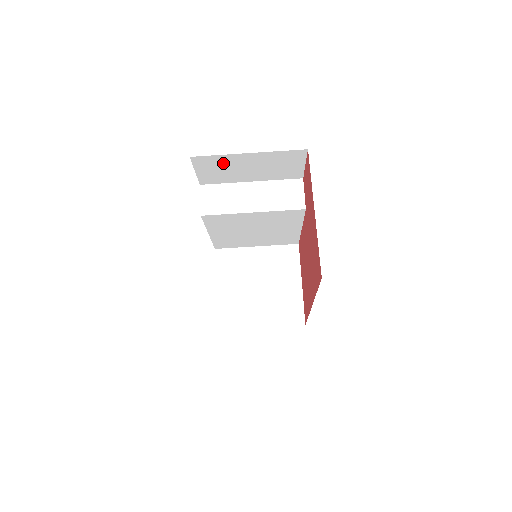
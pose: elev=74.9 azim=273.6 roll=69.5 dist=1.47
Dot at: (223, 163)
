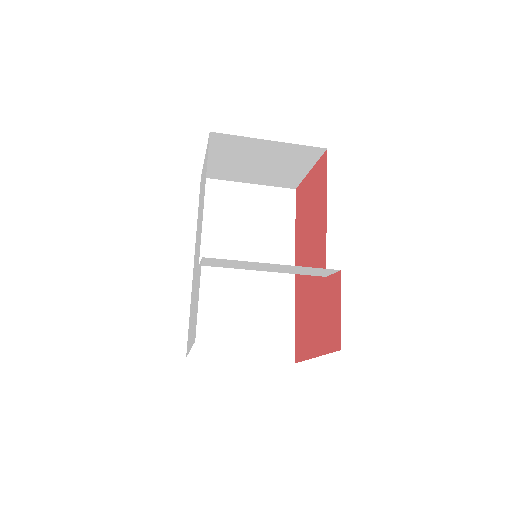
Dot at: occluded
